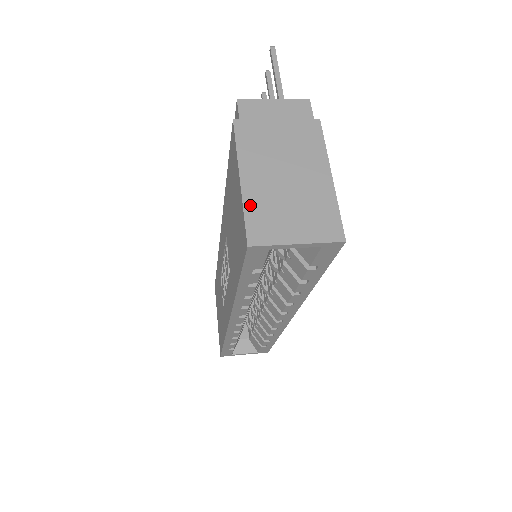
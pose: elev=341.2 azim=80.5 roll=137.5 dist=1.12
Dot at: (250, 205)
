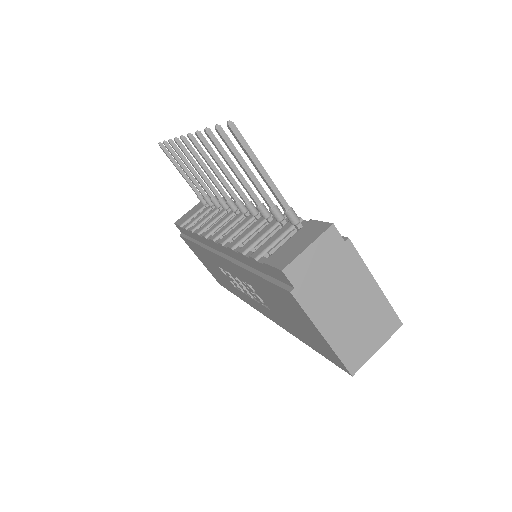
Dot at: (339, 350)
